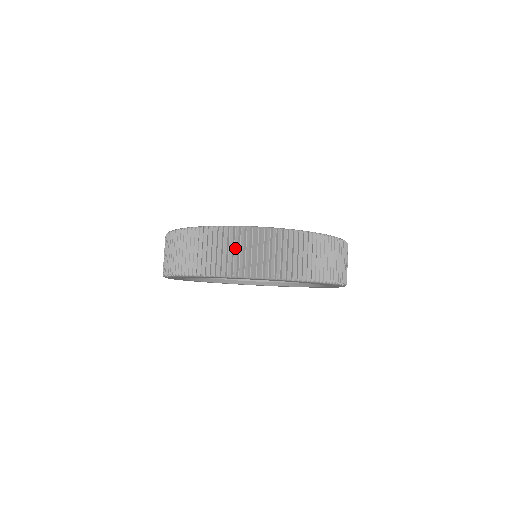
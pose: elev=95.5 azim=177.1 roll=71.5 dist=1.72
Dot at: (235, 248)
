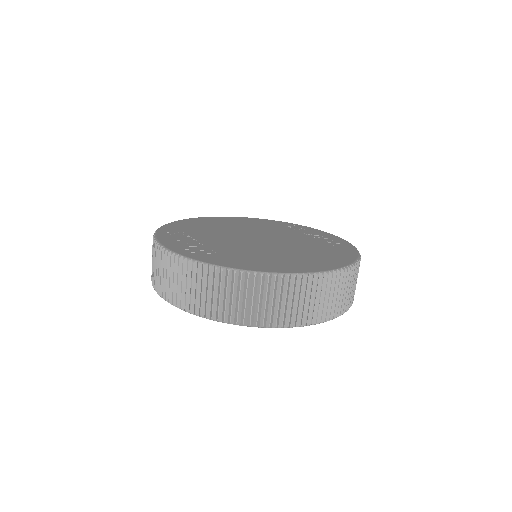
Dot at: (334, 293)
